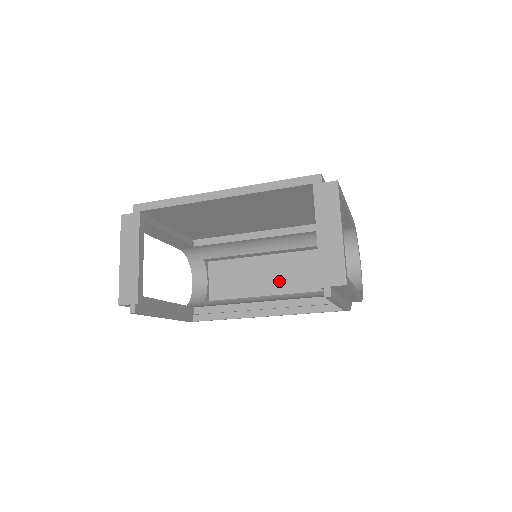
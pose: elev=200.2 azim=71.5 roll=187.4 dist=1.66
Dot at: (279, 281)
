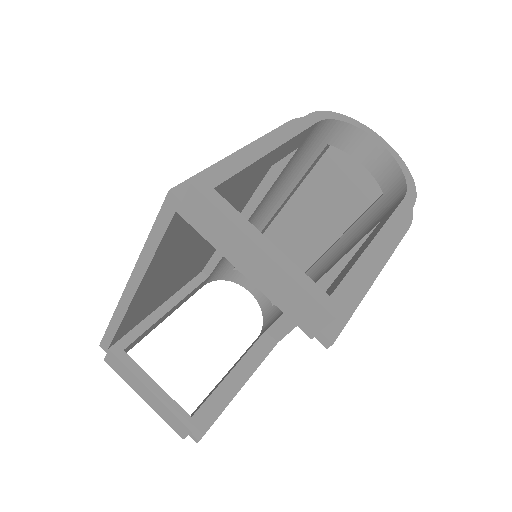
Dot at: (315, 231)
